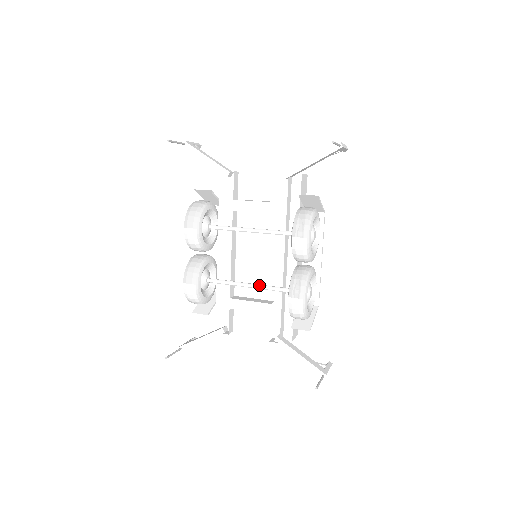
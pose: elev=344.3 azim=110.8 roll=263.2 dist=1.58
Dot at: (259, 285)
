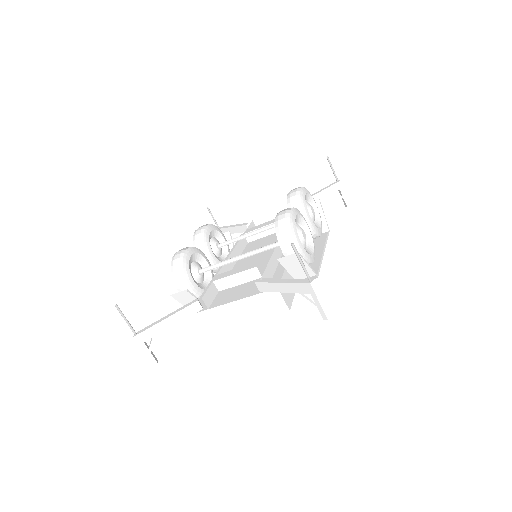
Dot at: (251, 251)
